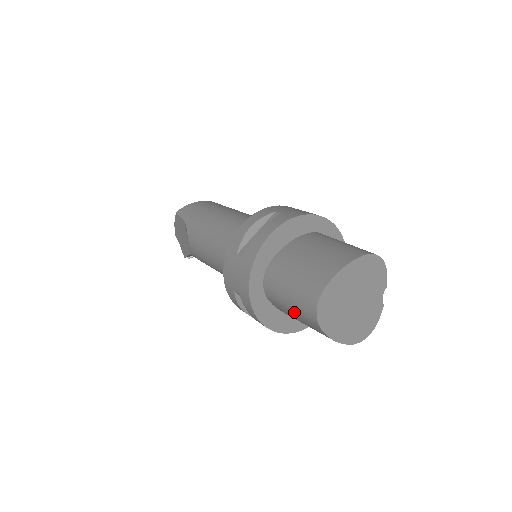
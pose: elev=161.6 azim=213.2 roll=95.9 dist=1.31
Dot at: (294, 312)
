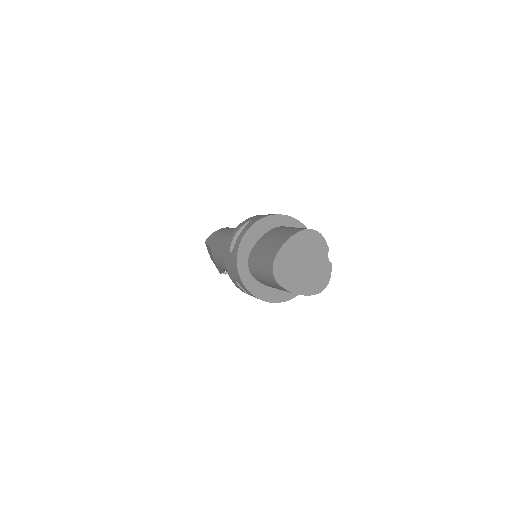
Dot at: (268, 282)
